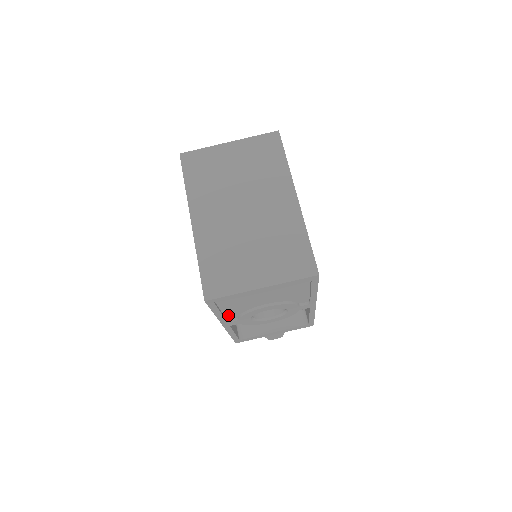
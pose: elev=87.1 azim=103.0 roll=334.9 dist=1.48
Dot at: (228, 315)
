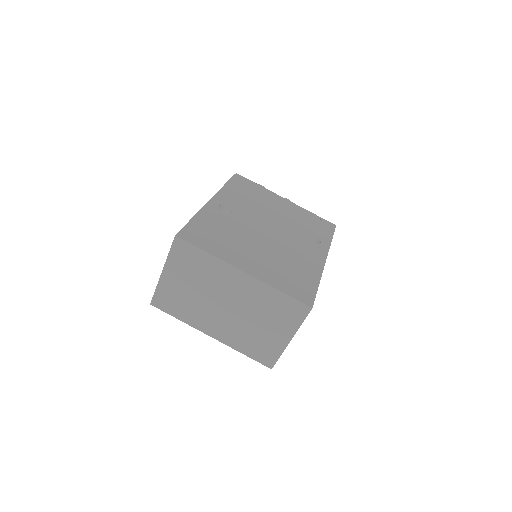
Dot at: occluded
